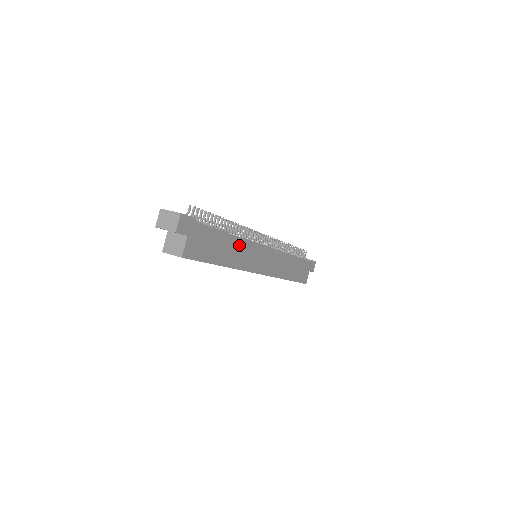
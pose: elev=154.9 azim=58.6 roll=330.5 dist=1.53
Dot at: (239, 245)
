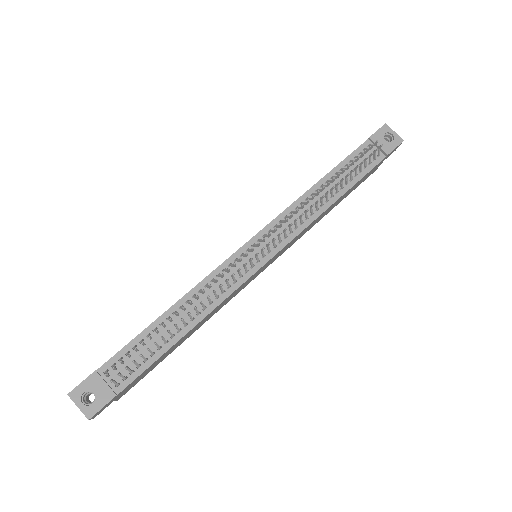
Dot at: (207, 316)
